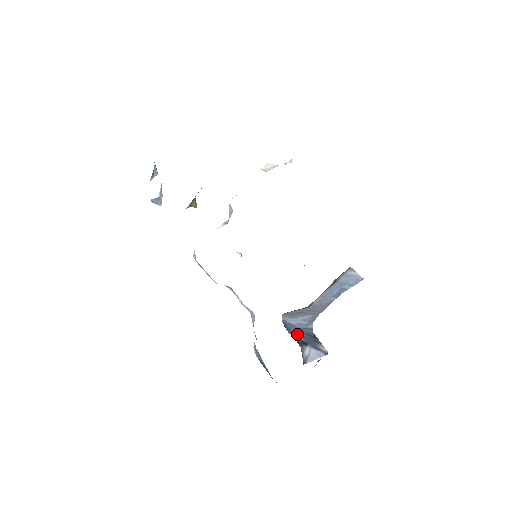
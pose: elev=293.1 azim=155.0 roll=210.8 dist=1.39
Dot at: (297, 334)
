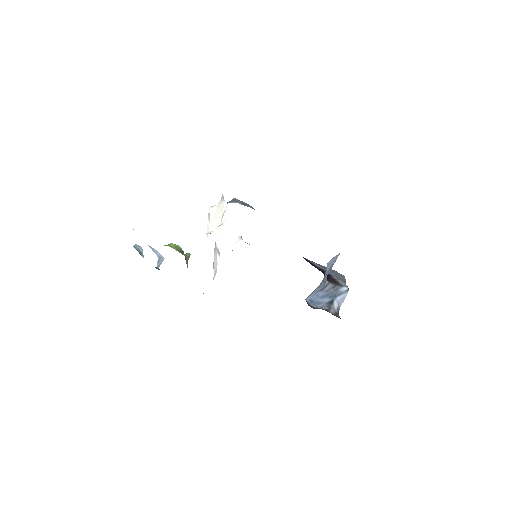
Dot at: (322, 300)
